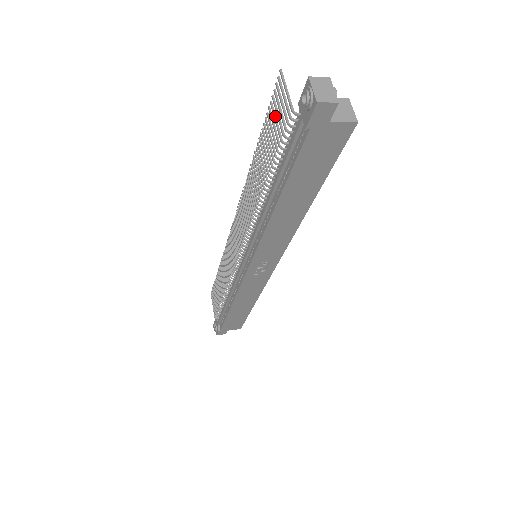
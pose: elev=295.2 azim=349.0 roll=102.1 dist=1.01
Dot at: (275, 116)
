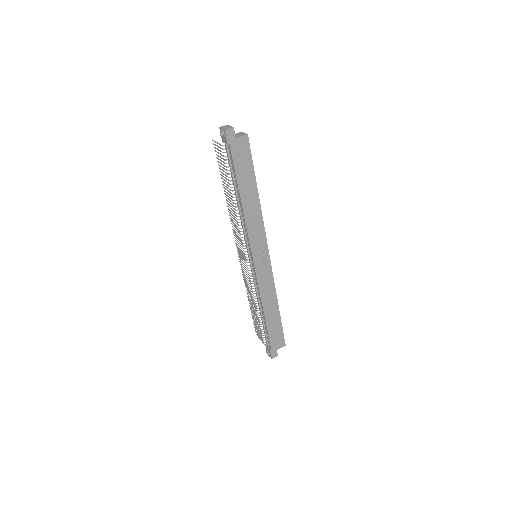
Dot at: (220, 160)
